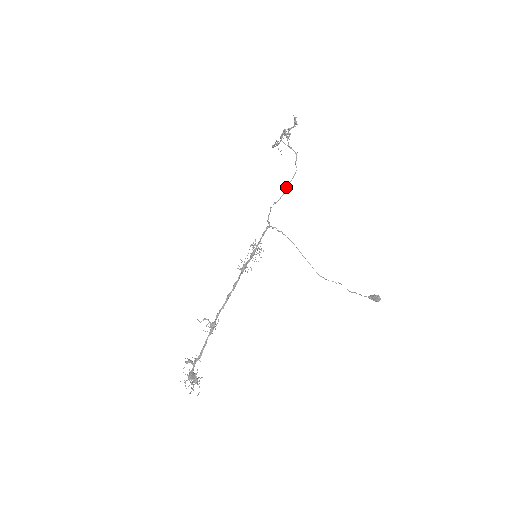
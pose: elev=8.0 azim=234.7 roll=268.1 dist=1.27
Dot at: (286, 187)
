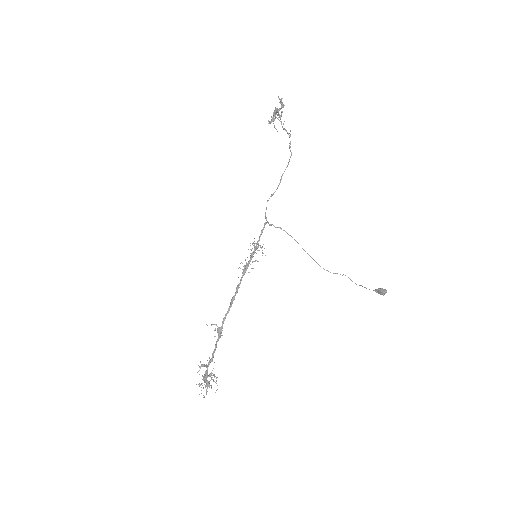
Dot at: (281, 176)
